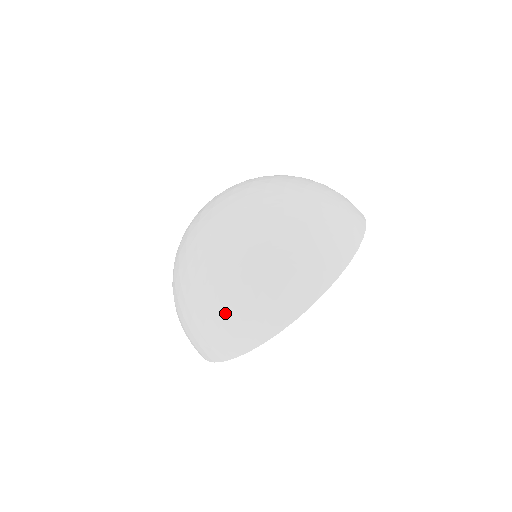
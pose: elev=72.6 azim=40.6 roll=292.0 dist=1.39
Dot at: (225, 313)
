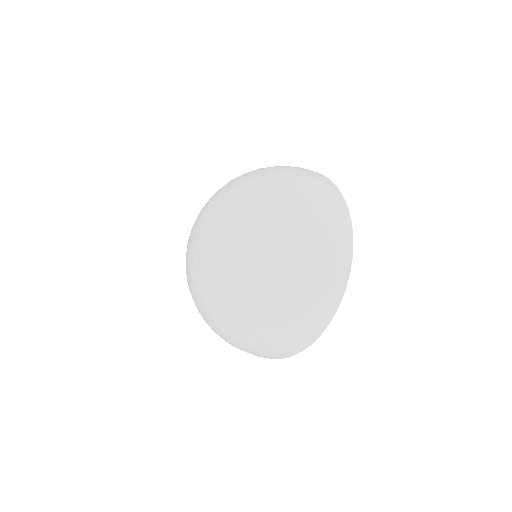
Dot at: (283, 331)
